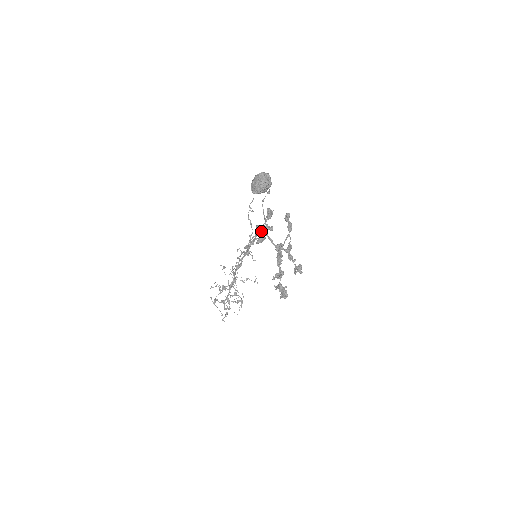
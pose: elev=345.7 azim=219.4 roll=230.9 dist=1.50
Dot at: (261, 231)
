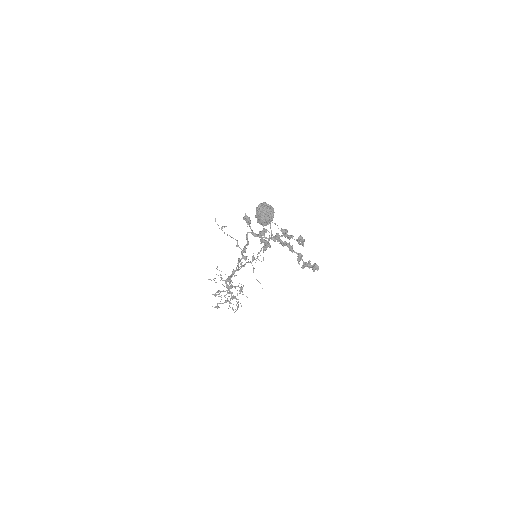
Dot at: occluded
